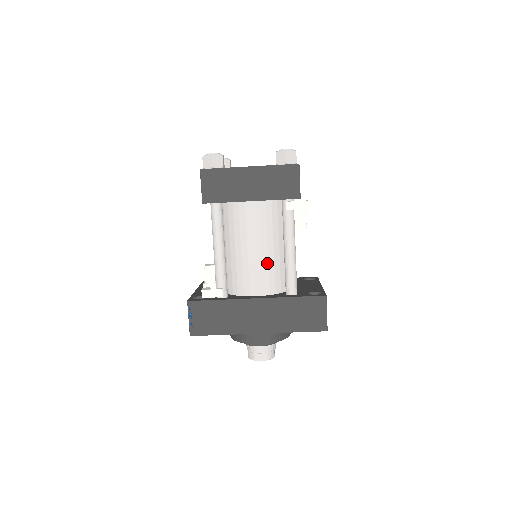
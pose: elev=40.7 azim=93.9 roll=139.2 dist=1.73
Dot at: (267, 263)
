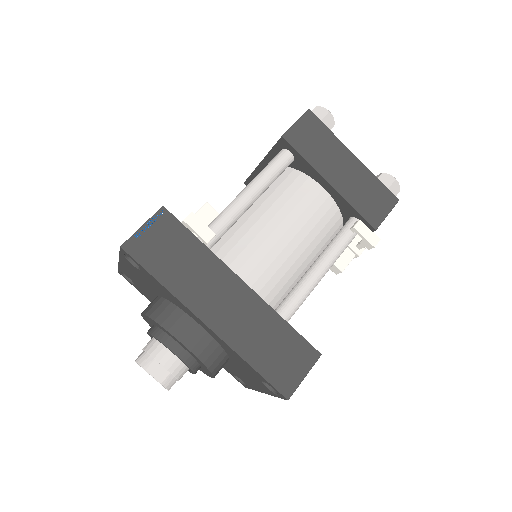
Dot at: (283, 261)
